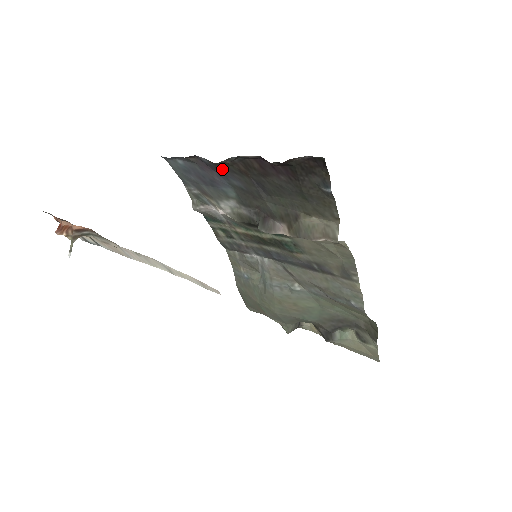
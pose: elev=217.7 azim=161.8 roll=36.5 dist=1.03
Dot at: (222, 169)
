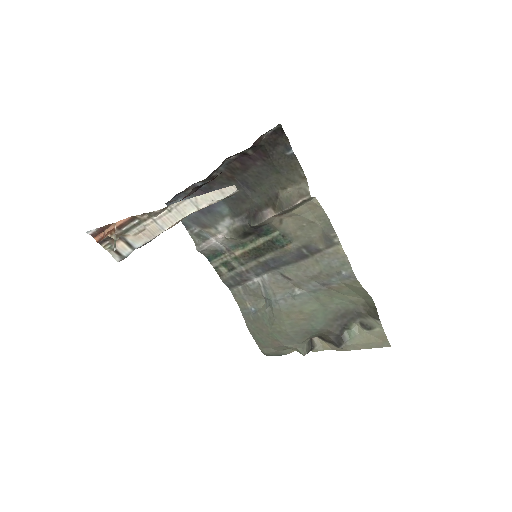
Dot at: (214, 187)
